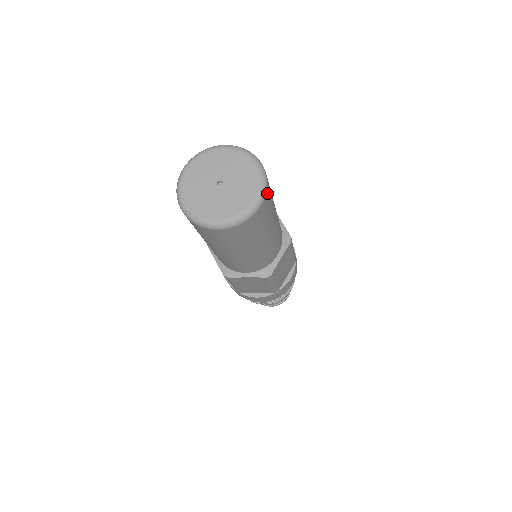
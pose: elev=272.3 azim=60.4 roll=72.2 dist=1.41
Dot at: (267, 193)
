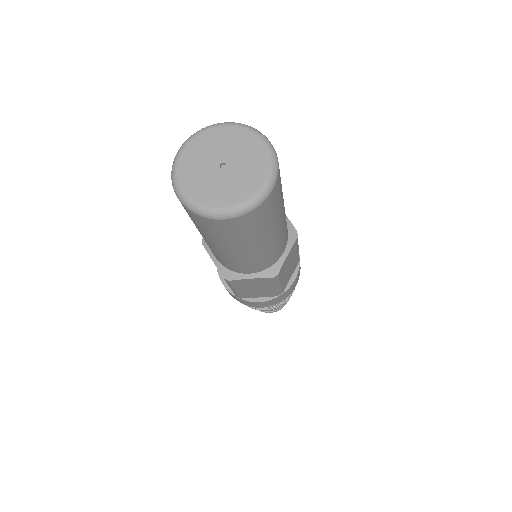
Dot at: (278, 175)
